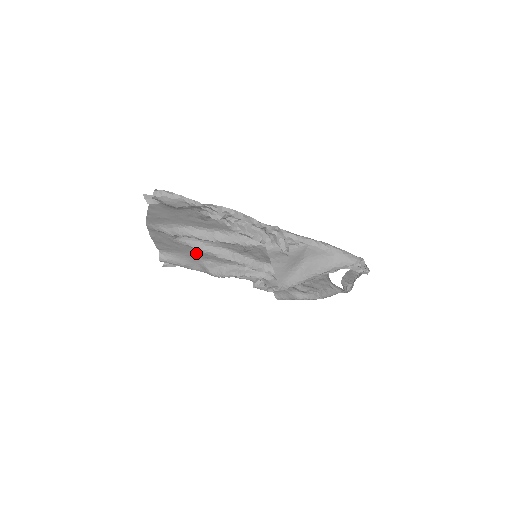
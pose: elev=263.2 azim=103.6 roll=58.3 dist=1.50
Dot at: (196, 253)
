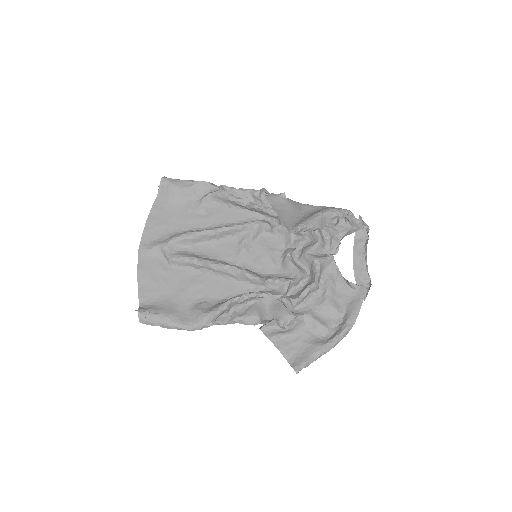
Dot at: (187, 289)
